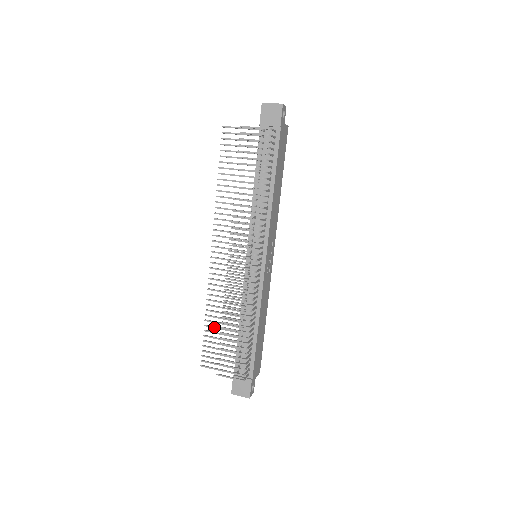
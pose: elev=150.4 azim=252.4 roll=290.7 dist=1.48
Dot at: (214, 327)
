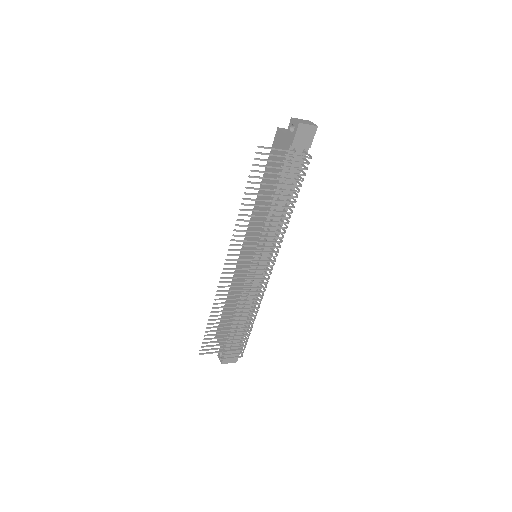
Dot at: (217, 323)
